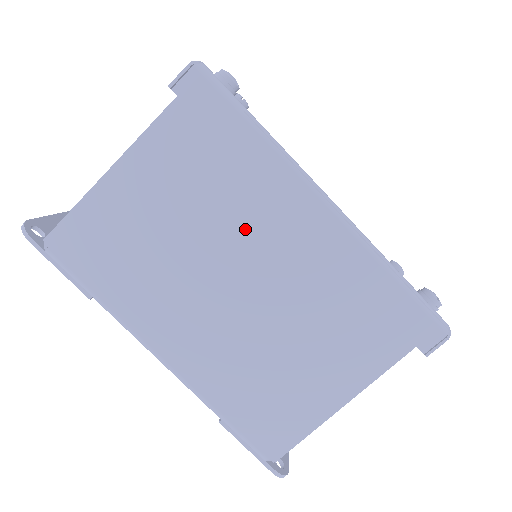
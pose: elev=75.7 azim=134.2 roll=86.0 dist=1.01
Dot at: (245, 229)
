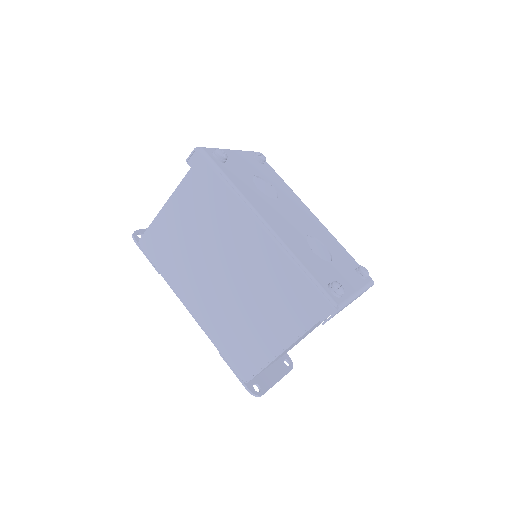
Dot at: (225, 238)
